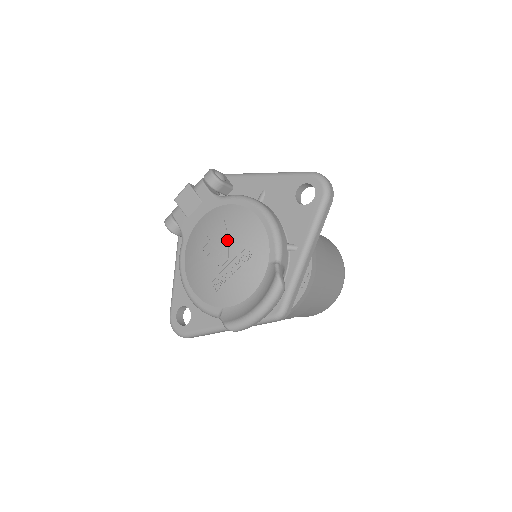
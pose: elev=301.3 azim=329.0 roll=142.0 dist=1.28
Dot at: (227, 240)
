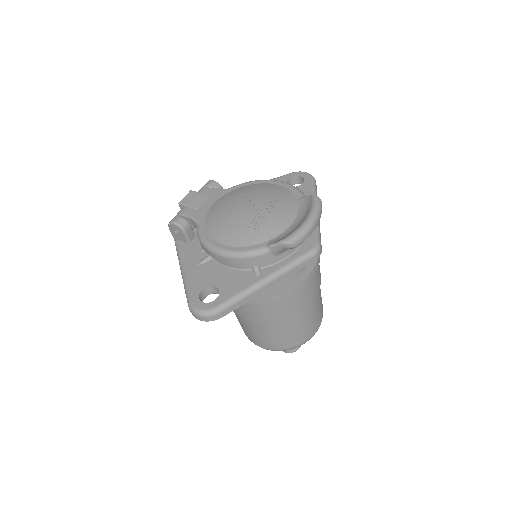
Dot at: (253, 197)
